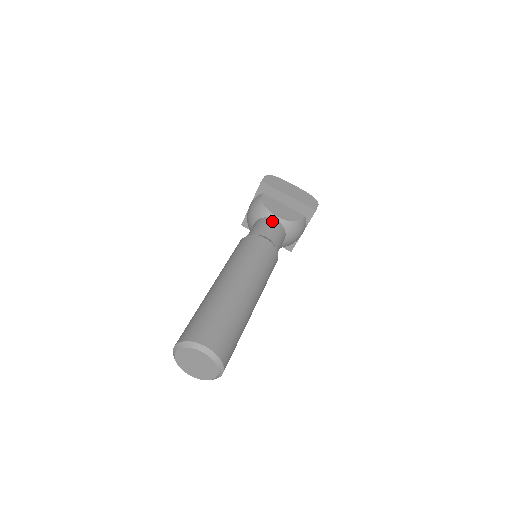
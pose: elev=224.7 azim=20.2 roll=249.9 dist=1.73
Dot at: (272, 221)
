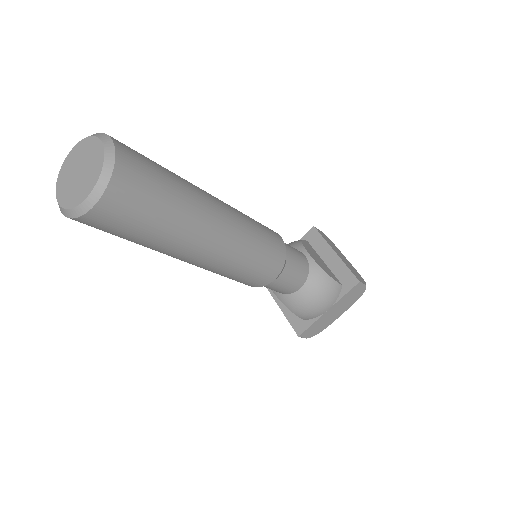
Dot at: (300, 252)
